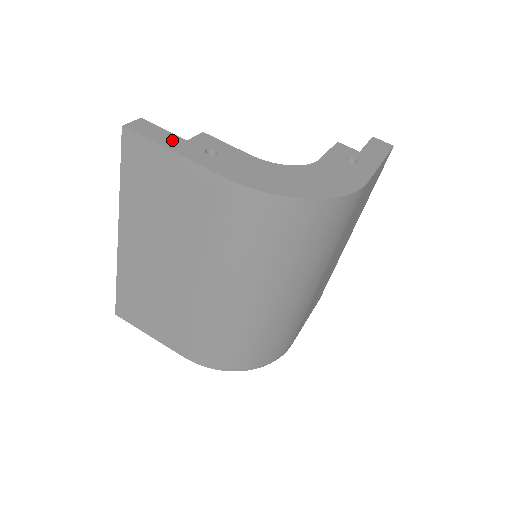
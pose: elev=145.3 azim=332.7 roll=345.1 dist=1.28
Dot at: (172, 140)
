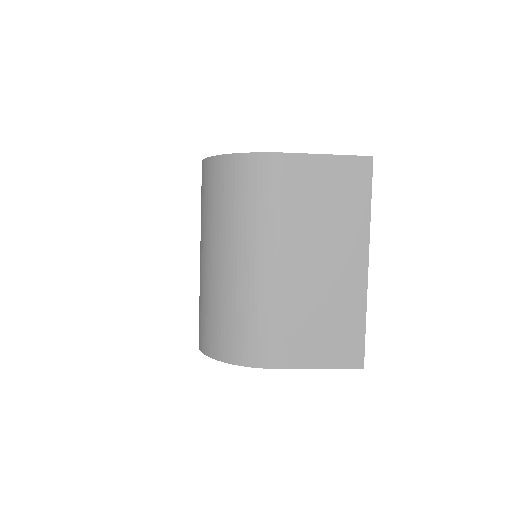
Dot at: occluded
